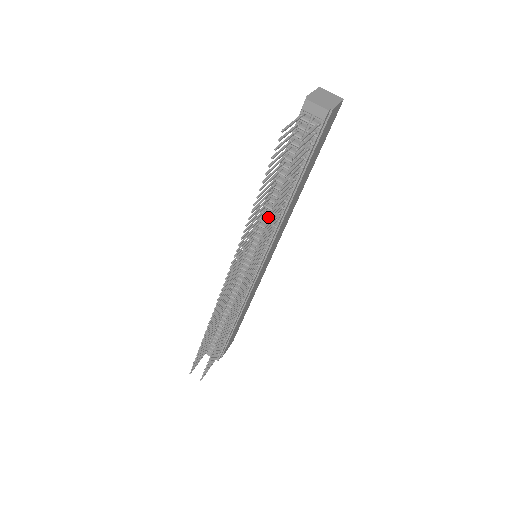
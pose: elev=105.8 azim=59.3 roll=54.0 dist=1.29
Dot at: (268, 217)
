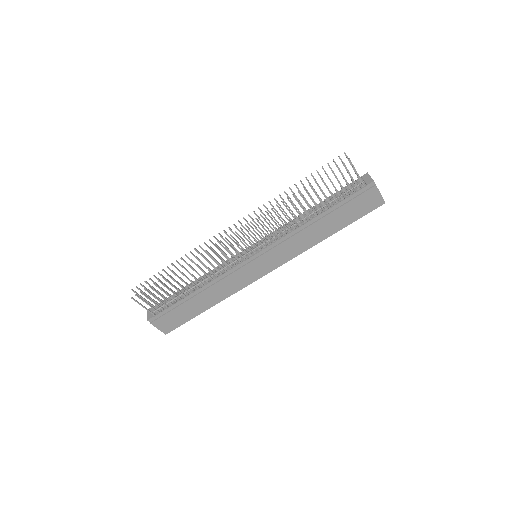
Dot at: (289, 226)
